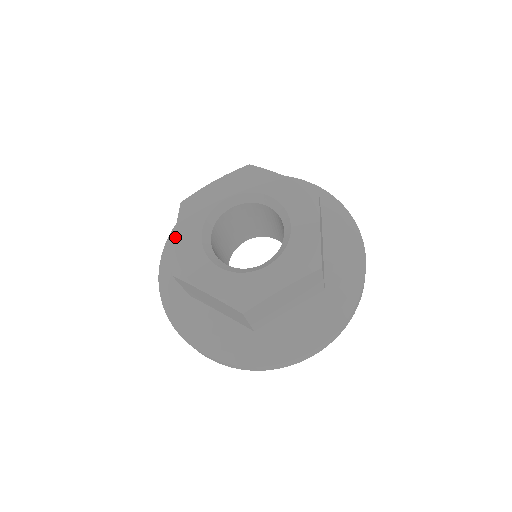
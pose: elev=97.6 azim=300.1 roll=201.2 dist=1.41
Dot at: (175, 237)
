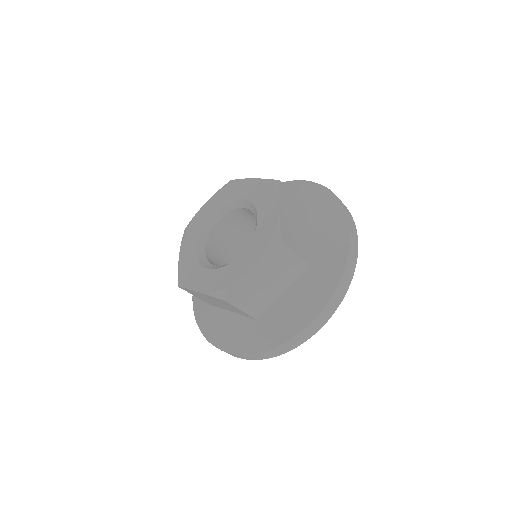
Dot at: (179, 256)
